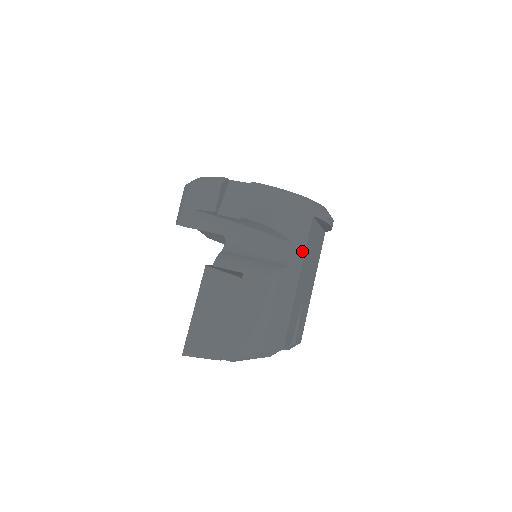
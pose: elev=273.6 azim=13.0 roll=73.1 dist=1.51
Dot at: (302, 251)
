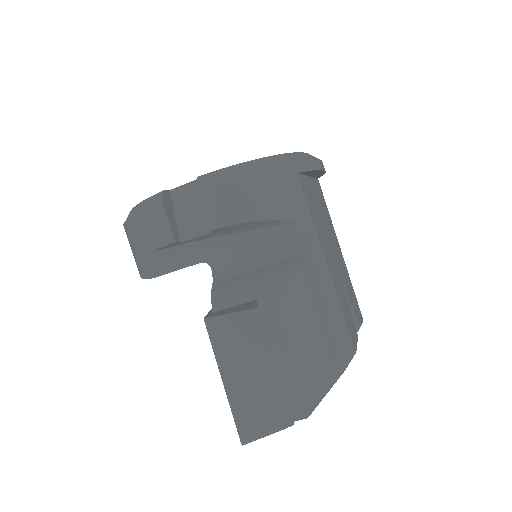
Dot at: (310, 225)
